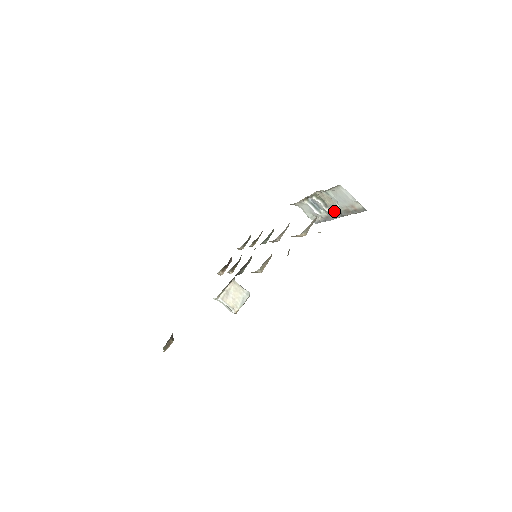
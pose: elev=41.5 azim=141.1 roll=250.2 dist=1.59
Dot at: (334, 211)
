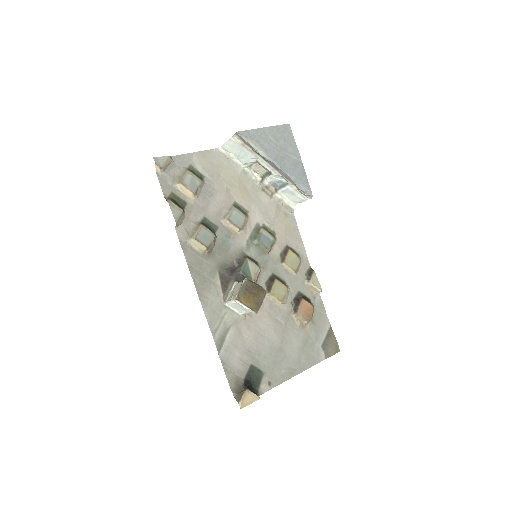
Dot at: (271, 167)
